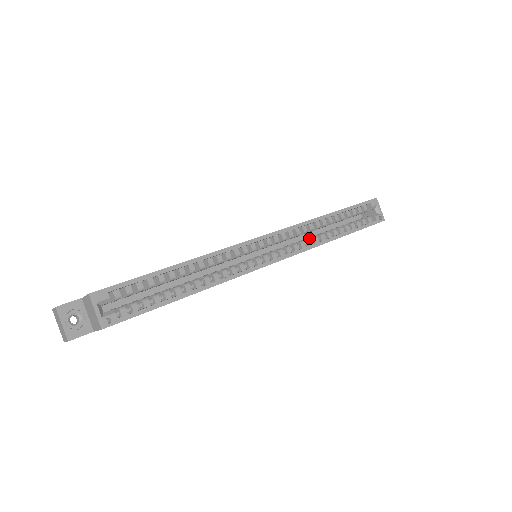
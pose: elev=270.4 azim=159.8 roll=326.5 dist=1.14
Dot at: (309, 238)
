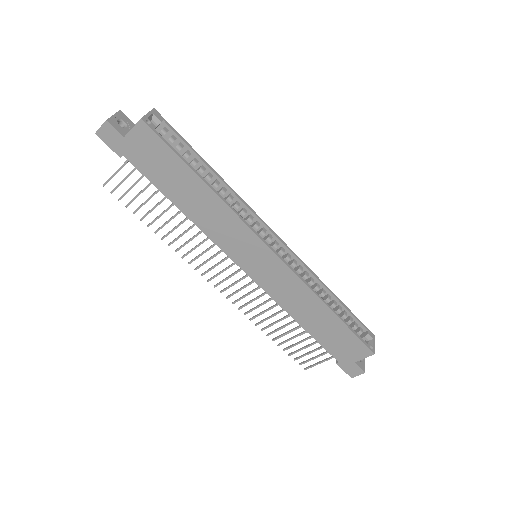
Dot at: occluded
